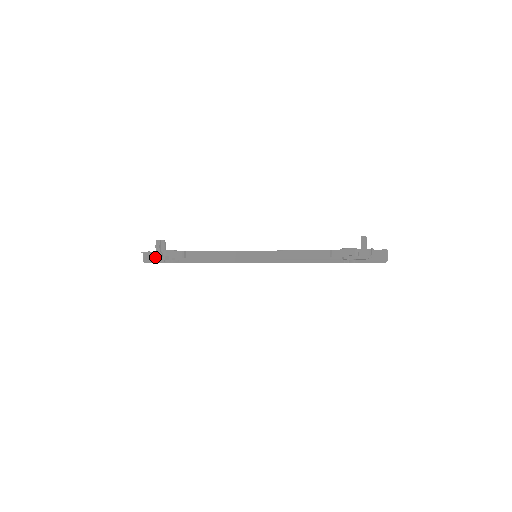
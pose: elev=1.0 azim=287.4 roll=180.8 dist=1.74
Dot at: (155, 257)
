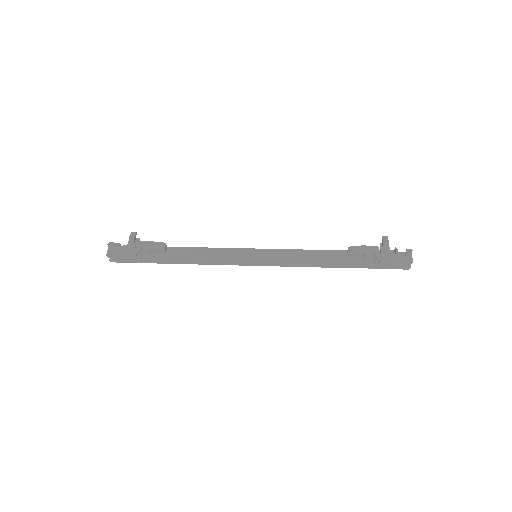
Dot at: (124, 251)
